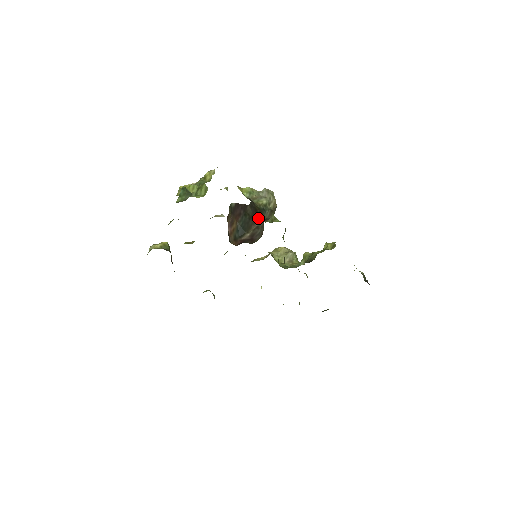
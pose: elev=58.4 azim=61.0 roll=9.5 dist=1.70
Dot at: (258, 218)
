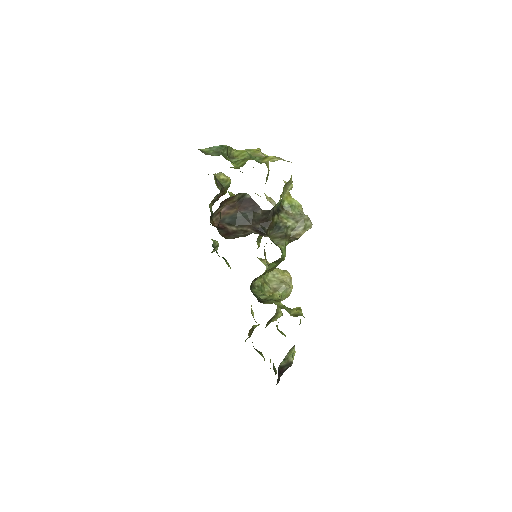
Dot at: (261, 227)
